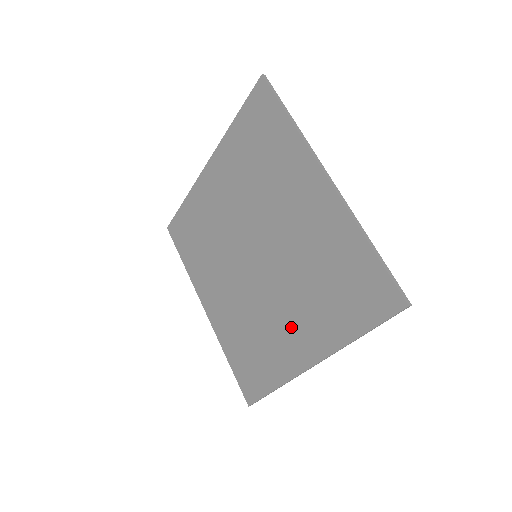
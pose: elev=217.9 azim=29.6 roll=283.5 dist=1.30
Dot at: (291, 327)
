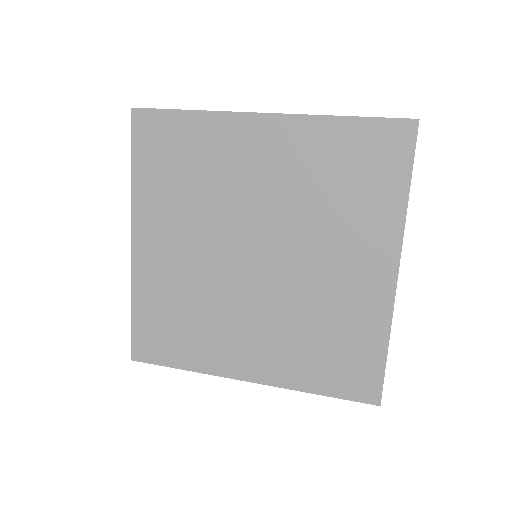
Dot at: (347, 268)
